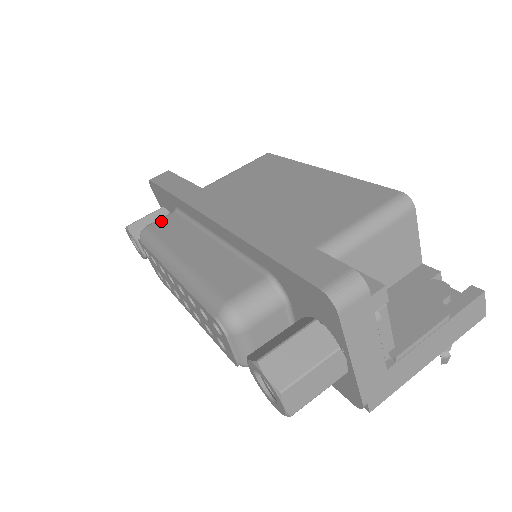
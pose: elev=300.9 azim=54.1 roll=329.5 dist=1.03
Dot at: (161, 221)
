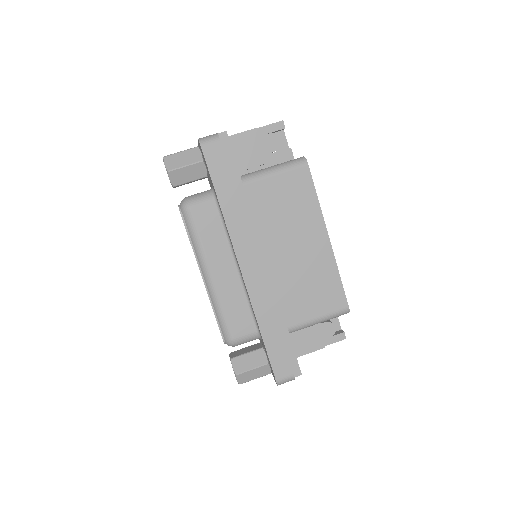
Dot at: (202, 210)
